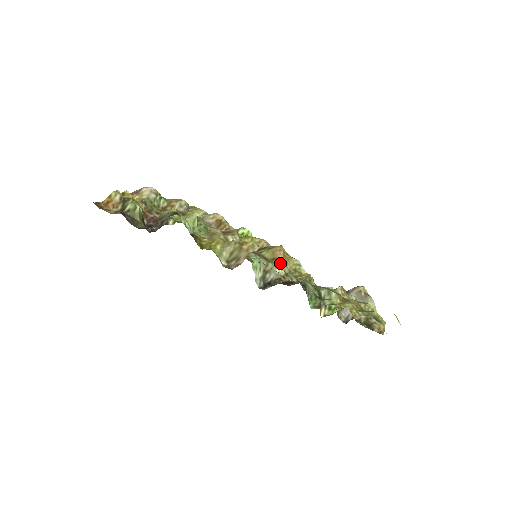
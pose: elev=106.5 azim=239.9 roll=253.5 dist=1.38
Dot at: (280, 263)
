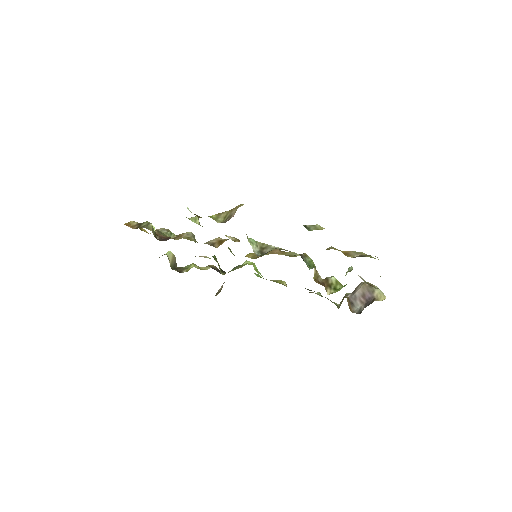
Dot at: occluded
